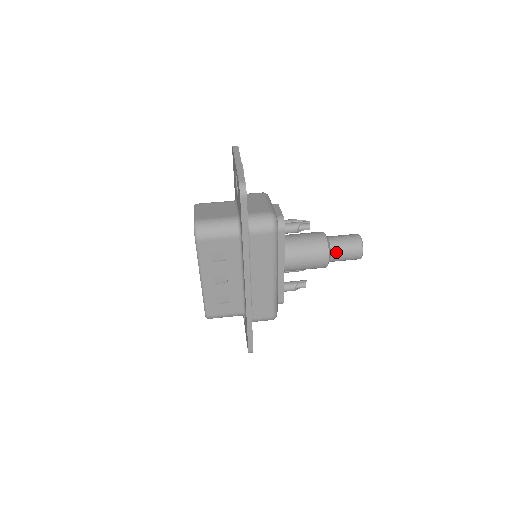
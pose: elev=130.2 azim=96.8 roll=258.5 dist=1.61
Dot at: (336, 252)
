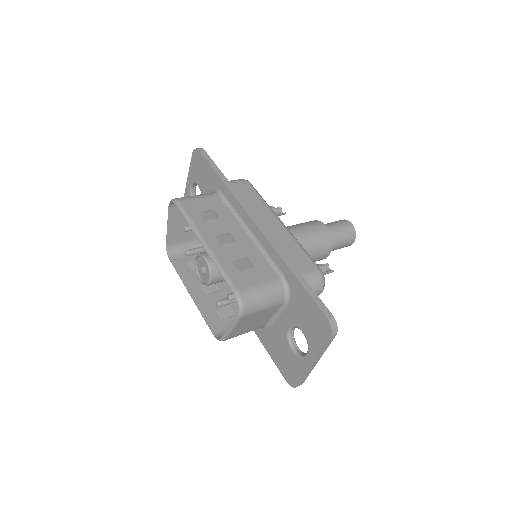
Dot at: (327, 225)
